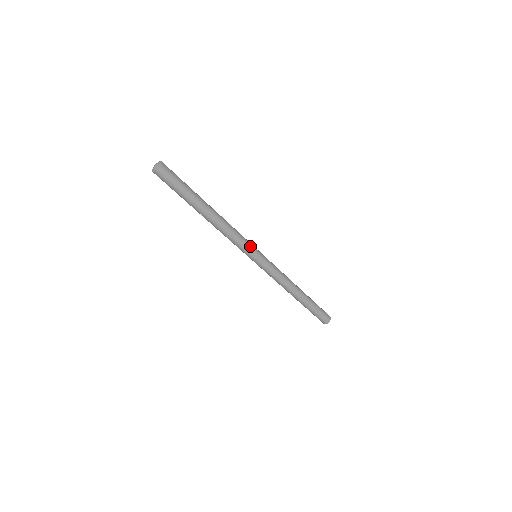
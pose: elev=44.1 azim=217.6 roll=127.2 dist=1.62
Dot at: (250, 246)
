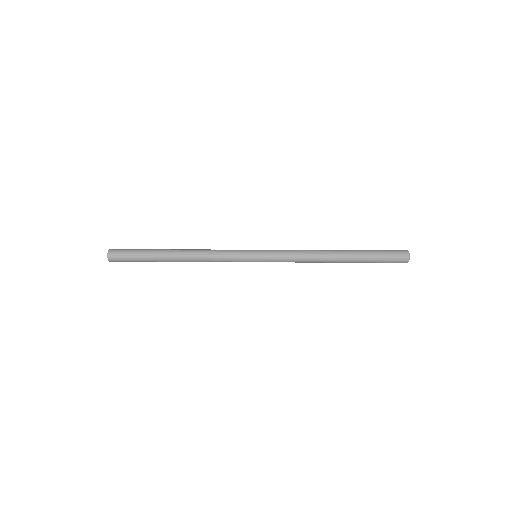
Dot at: (238, 259)
